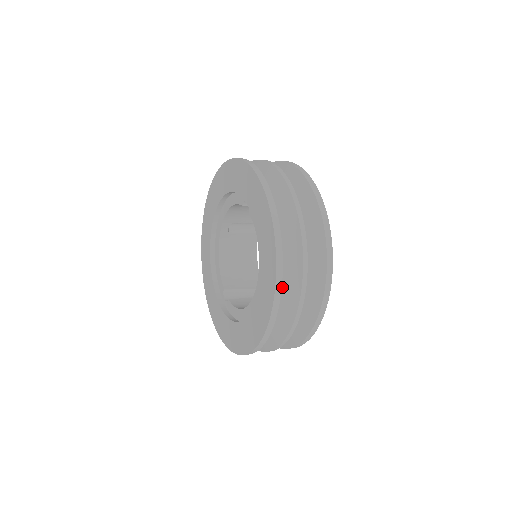
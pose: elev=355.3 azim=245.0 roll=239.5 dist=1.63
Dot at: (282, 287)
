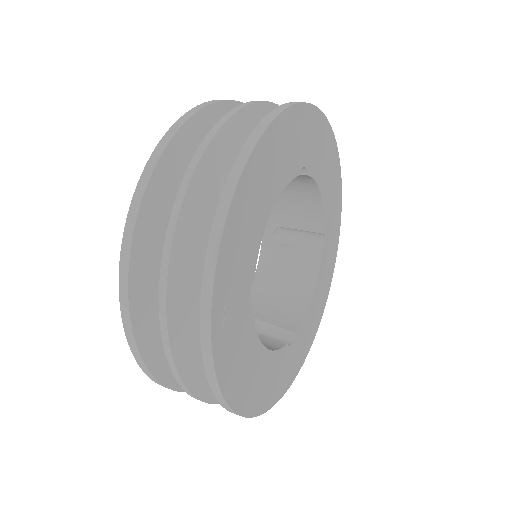
Dot at: occluded
